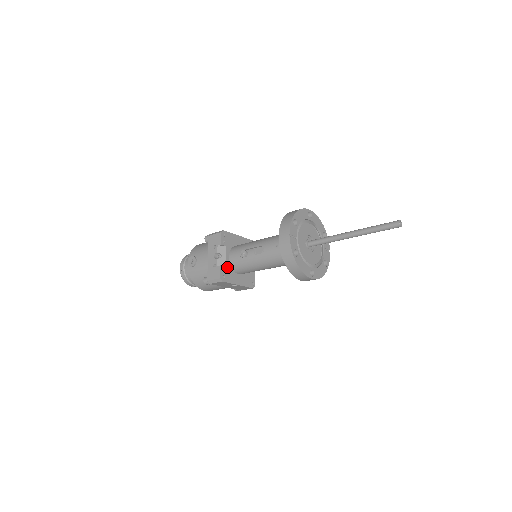
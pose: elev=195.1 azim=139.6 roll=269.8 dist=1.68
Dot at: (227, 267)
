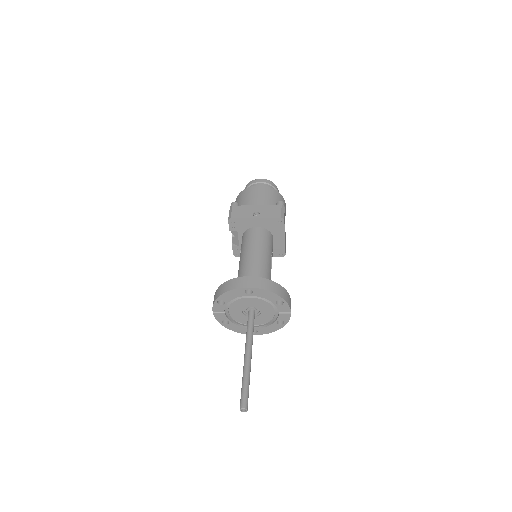
Dot at: occluded
